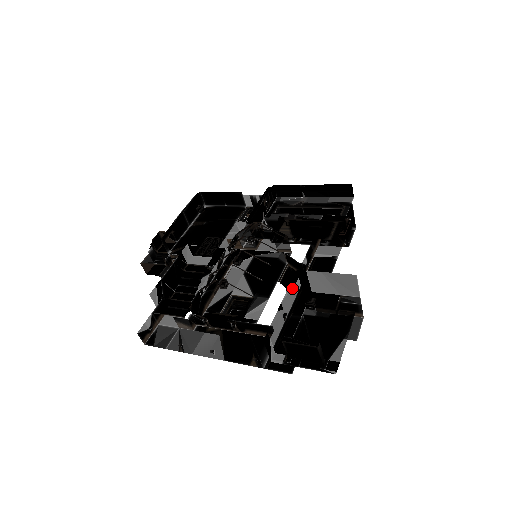
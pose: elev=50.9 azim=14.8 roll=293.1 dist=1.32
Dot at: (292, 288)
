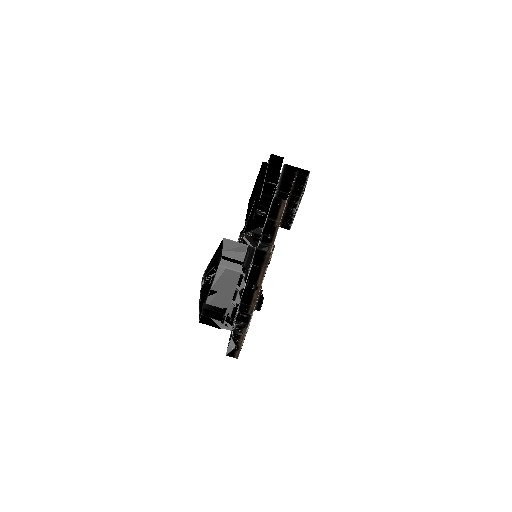
Dot at: (223, 273)
